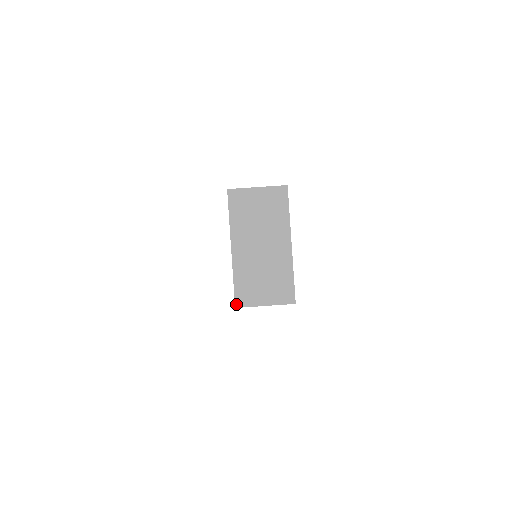
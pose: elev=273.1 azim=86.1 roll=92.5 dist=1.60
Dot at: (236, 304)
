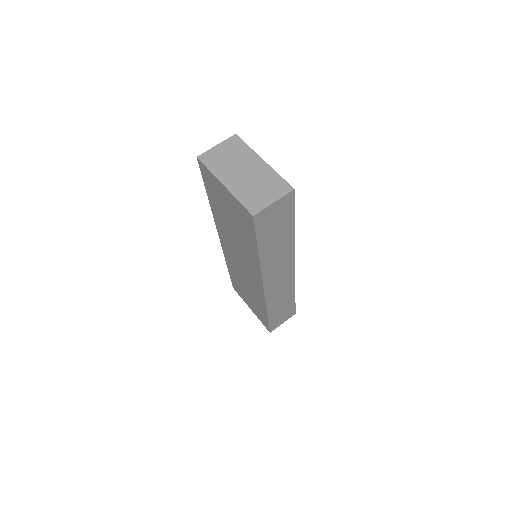
Dot at: (252, 214)
